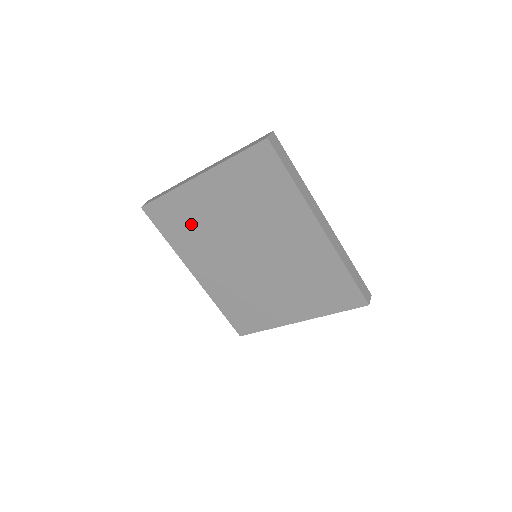
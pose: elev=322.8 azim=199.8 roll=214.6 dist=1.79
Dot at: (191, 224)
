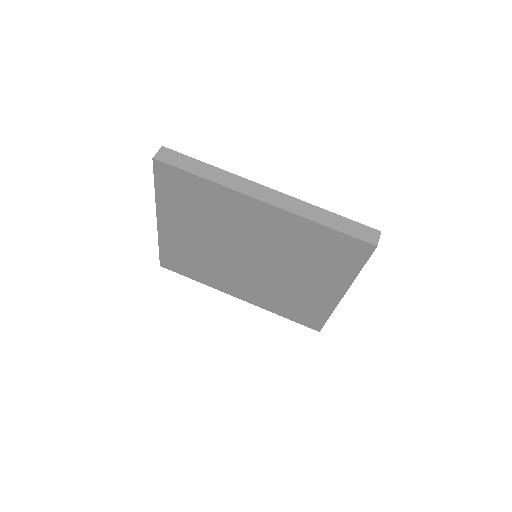
Dot at: (193, 259)
